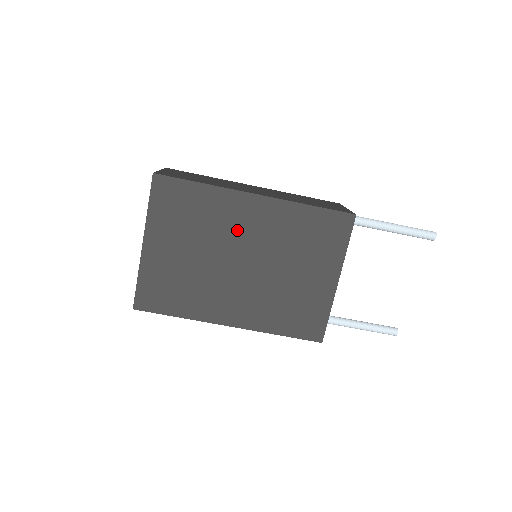
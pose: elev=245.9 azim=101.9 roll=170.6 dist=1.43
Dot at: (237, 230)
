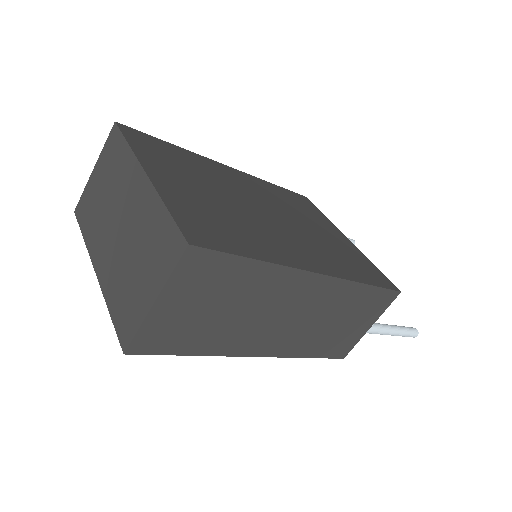
Dot at: occluded
